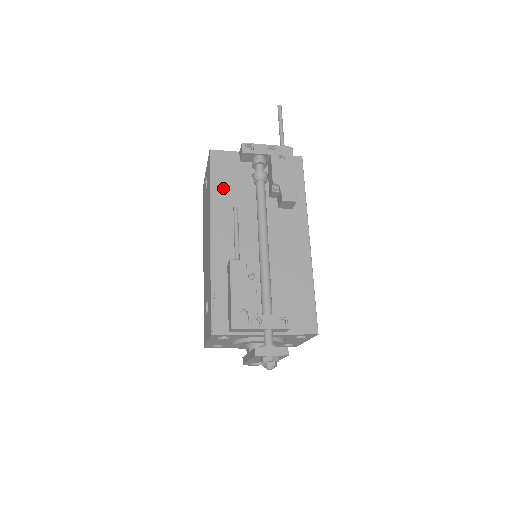
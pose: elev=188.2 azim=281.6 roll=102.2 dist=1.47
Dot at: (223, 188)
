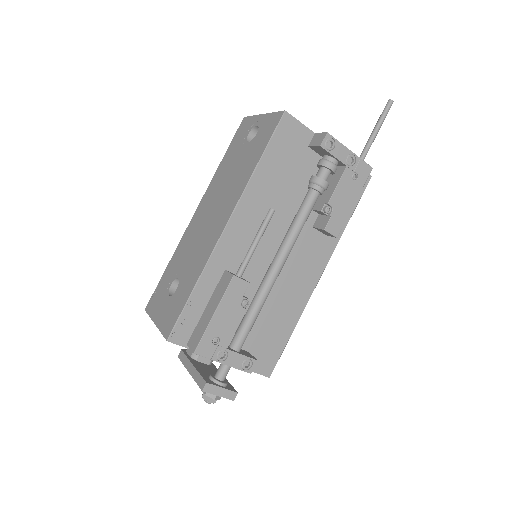
Dot at: (272, 172)
